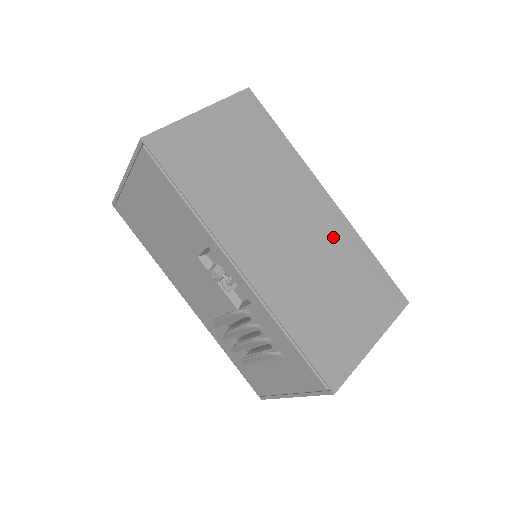
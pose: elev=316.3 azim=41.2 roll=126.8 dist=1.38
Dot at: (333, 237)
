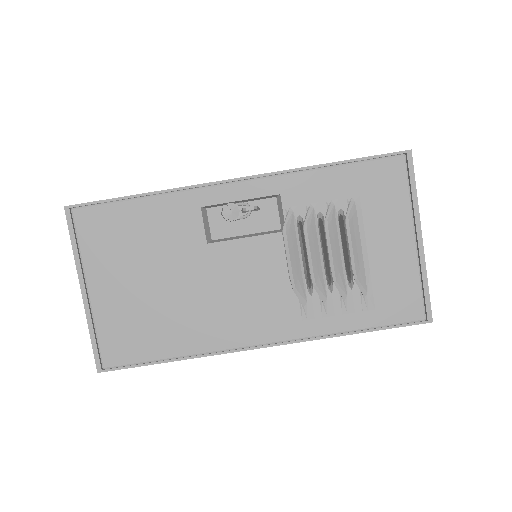
Dot at: occluded
